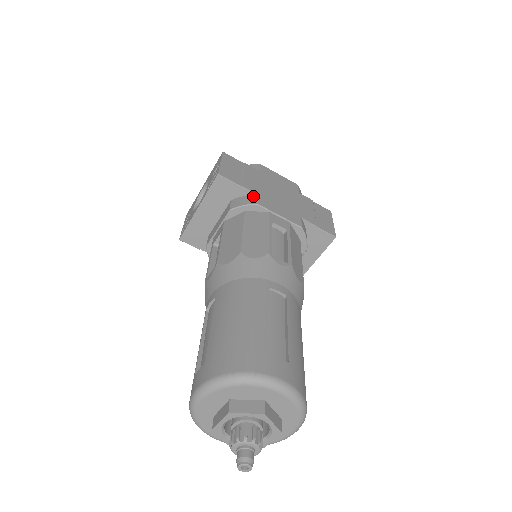
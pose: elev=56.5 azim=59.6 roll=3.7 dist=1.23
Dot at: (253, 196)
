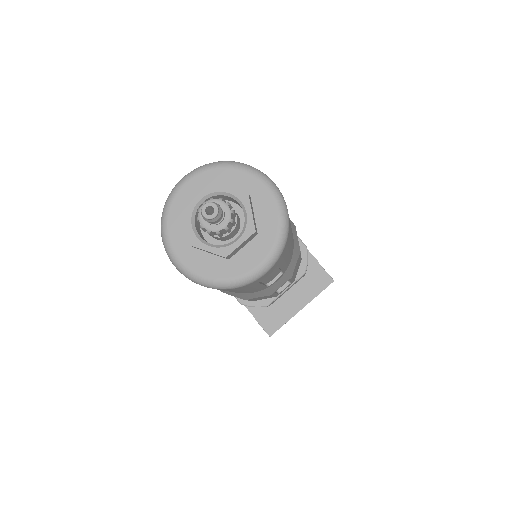
Dot at: occluded
